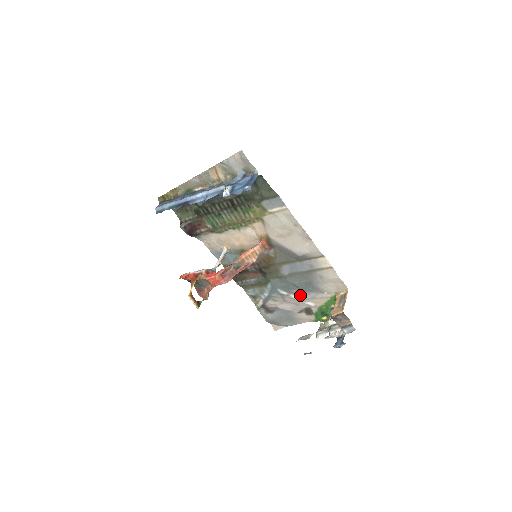
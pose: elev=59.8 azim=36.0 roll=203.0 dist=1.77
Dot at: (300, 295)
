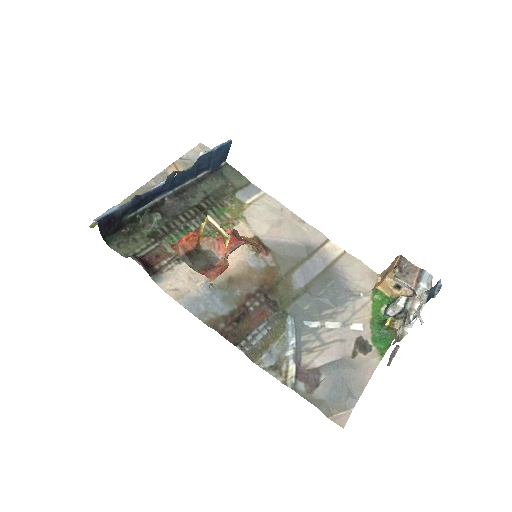
Dot at: (336, 317)
